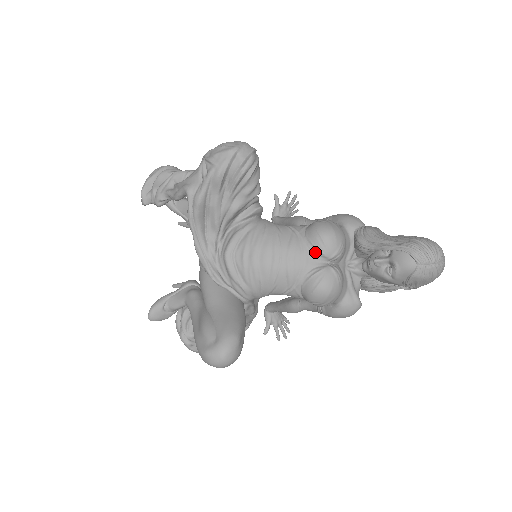
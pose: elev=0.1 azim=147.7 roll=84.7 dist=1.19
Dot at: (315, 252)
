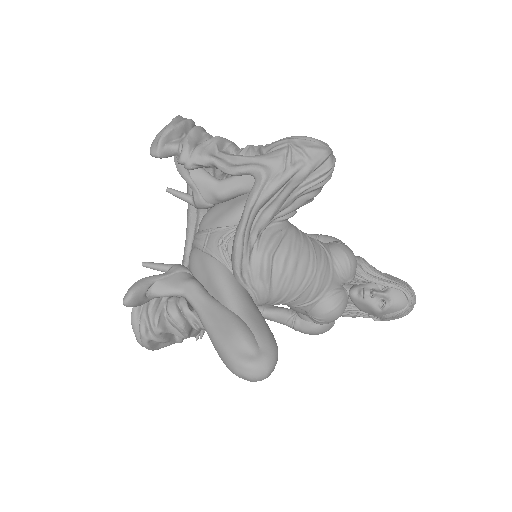
Dot at: (340, 273)
